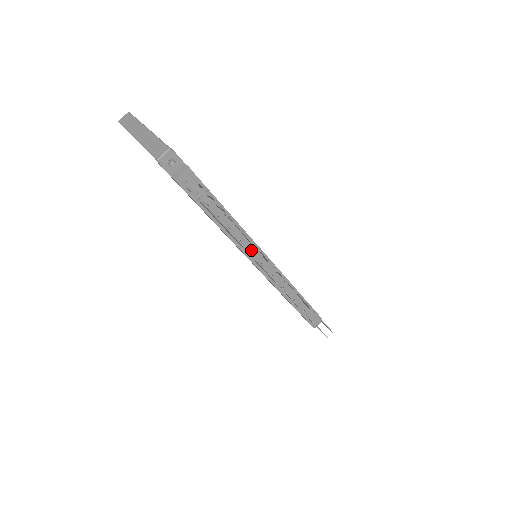
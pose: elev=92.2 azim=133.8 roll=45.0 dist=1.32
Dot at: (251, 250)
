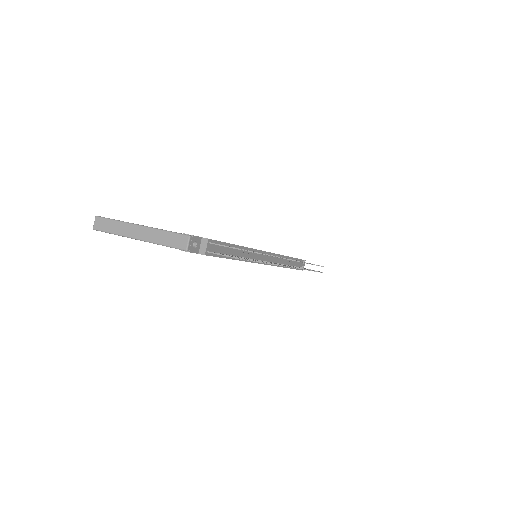
Dot at: (258, 257)
